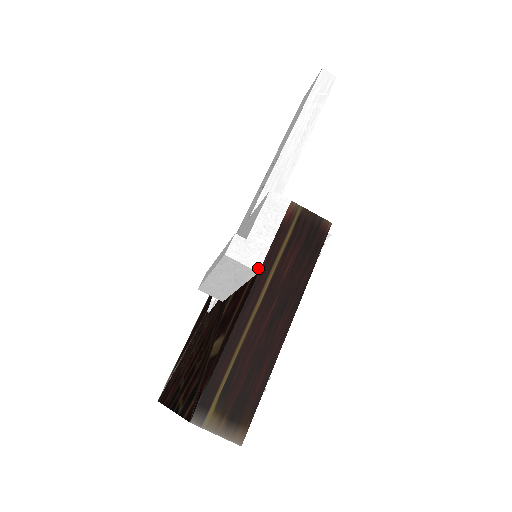
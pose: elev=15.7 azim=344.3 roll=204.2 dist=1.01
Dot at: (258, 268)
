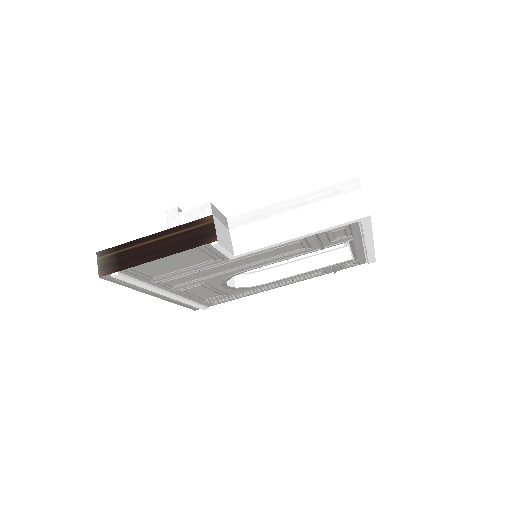
Dot at: (170, 227)
